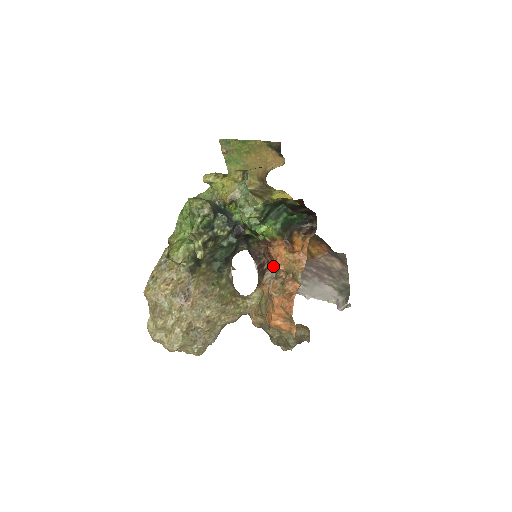
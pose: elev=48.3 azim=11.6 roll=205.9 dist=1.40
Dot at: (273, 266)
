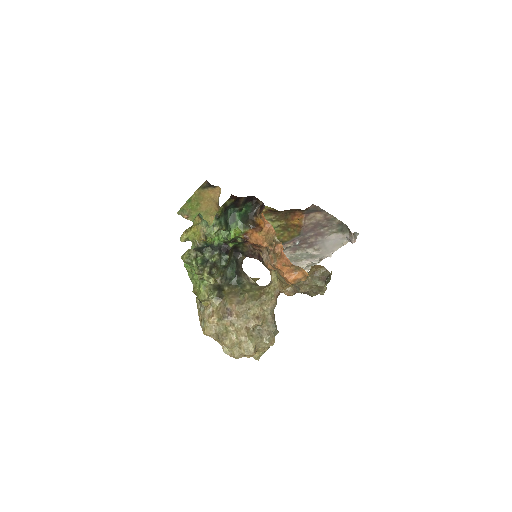
Dot at: (263, 250)
